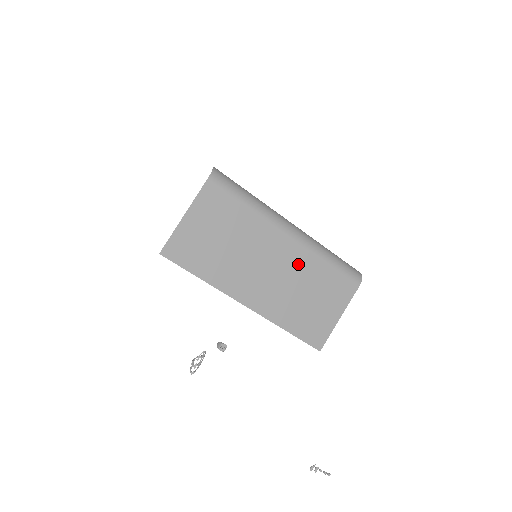
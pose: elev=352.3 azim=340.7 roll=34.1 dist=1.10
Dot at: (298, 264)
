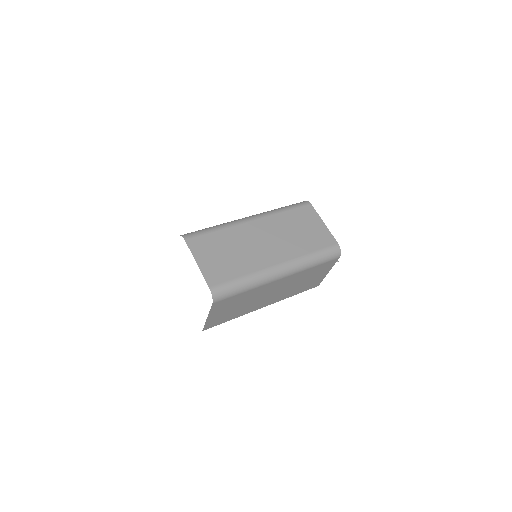
Dot at: (291, 280)
